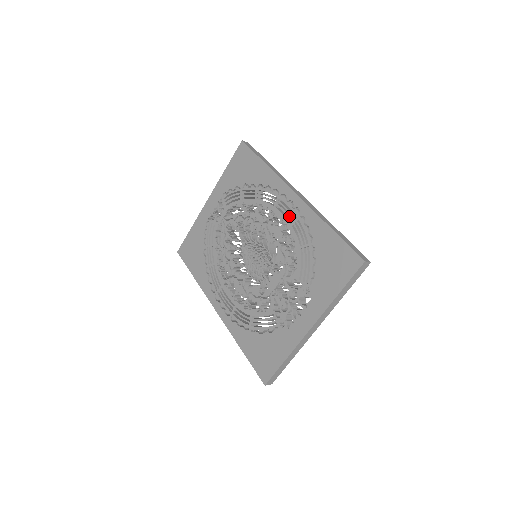
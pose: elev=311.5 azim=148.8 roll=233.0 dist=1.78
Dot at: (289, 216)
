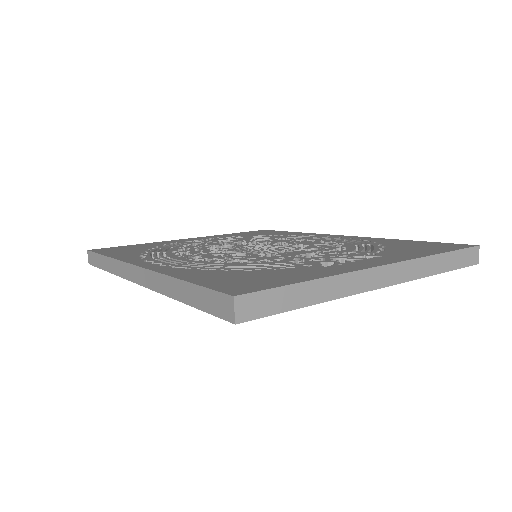
Dot at: (334, 239)
